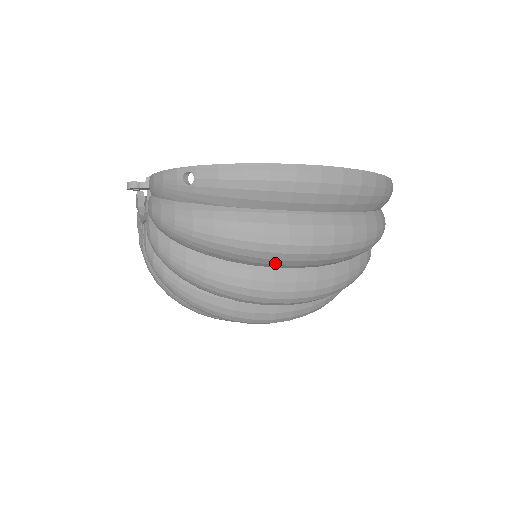
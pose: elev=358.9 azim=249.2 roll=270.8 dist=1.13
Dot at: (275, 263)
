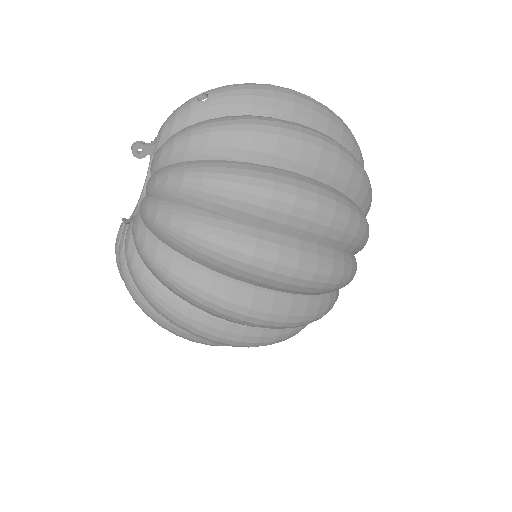
Dot at: (293, 157)
